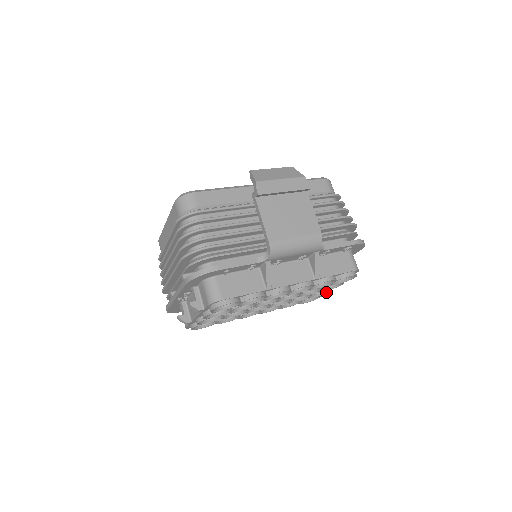
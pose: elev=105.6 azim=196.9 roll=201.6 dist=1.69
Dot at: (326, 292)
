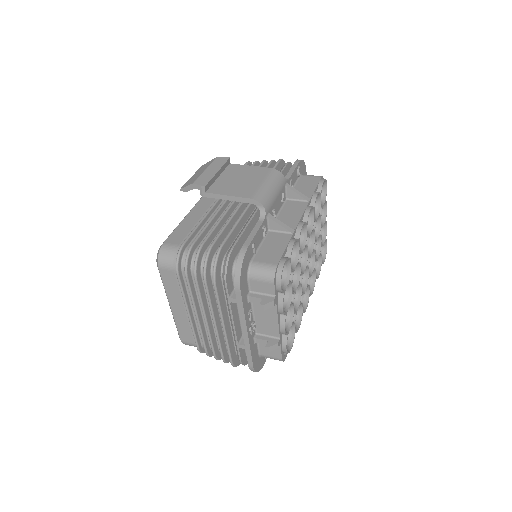
Dot at: (325, 231)
